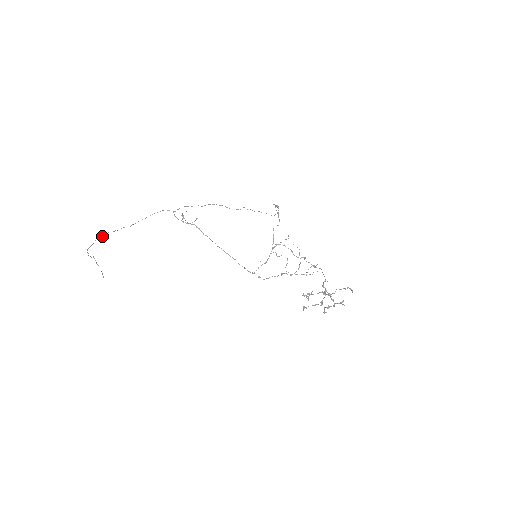
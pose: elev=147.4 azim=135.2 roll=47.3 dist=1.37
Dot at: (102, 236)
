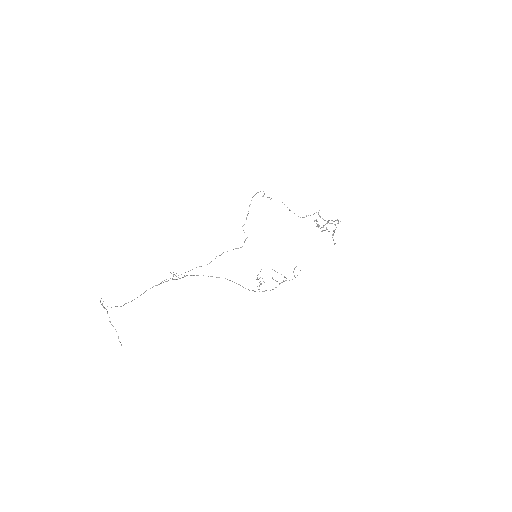
Dot at: occluded
